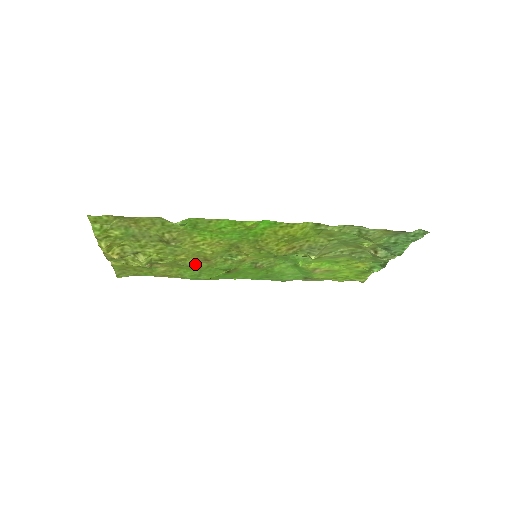
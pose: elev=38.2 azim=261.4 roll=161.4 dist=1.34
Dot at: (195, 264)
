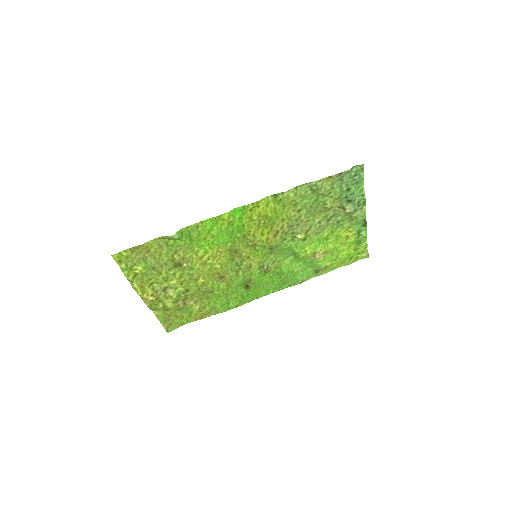
Dot at: (216, 287)
